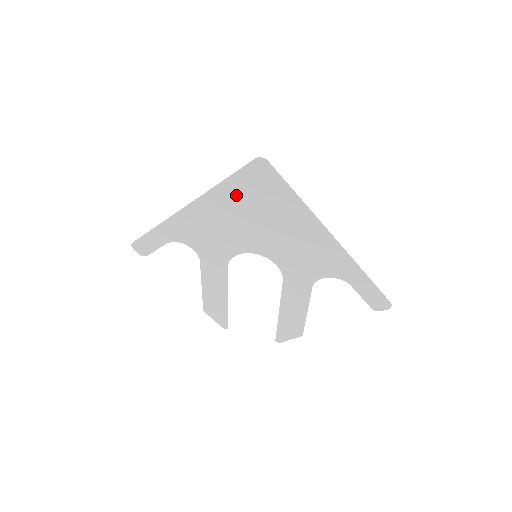
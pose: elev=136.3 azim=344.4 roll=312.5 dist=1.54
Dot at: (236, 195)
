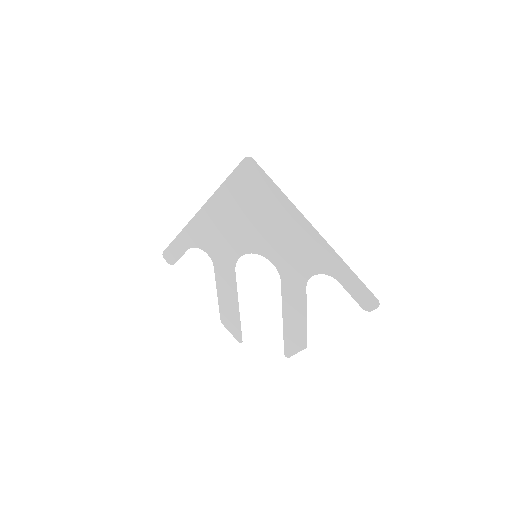
Dot at: (234, 195)
